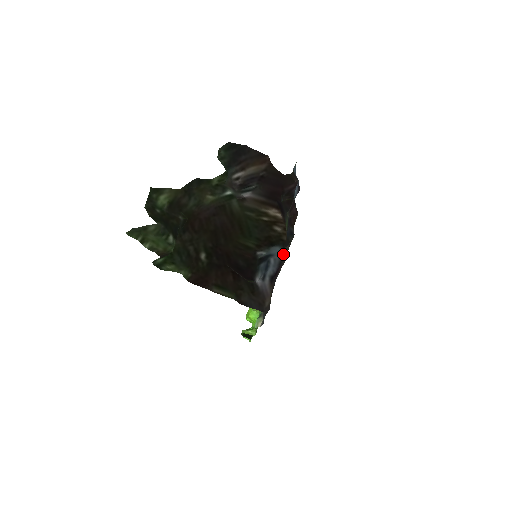
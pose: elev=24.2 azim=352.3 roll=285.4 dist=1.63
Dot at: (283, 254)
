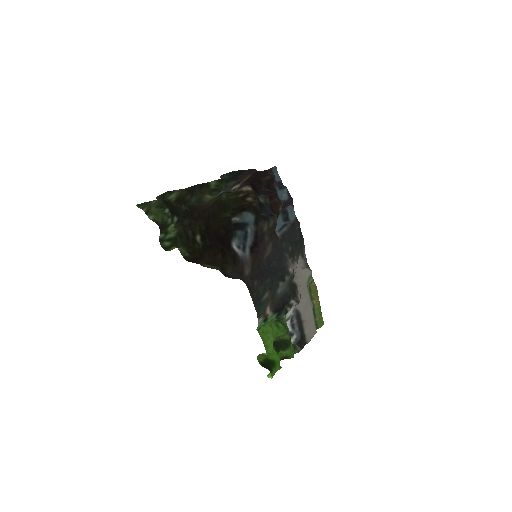
Dot at: (259, 225)
